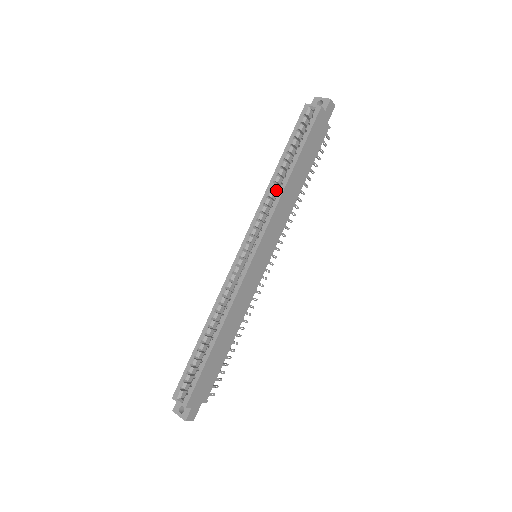
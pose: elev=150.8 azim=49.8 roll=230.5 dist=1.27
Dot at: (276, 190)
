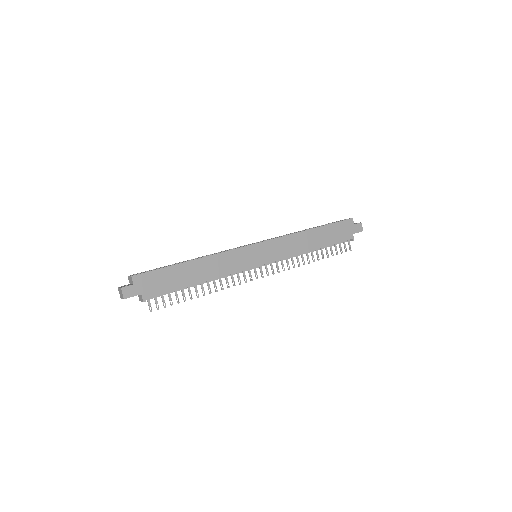
Dot at: occluded
